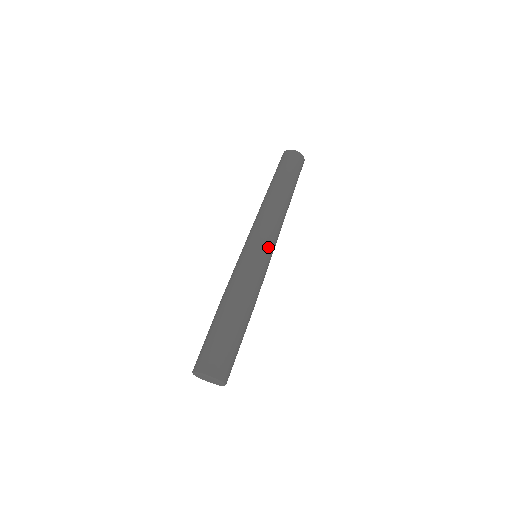
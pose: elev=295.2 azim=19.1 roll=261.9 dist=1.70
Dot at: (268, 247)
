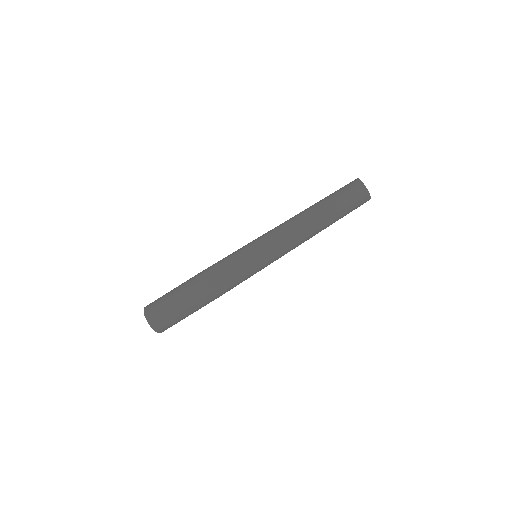
Dot at: (266, 258)
